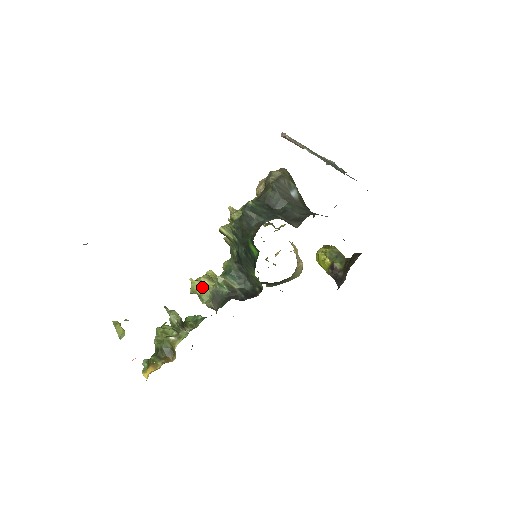
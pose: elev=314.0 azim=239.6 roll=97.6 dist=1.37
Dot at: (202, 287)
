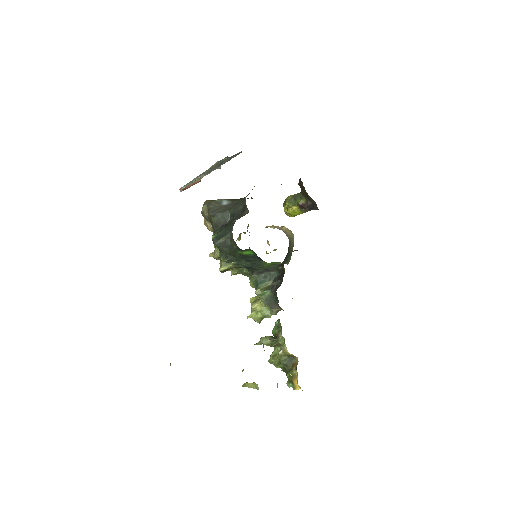
Dot at: (258, 311)
